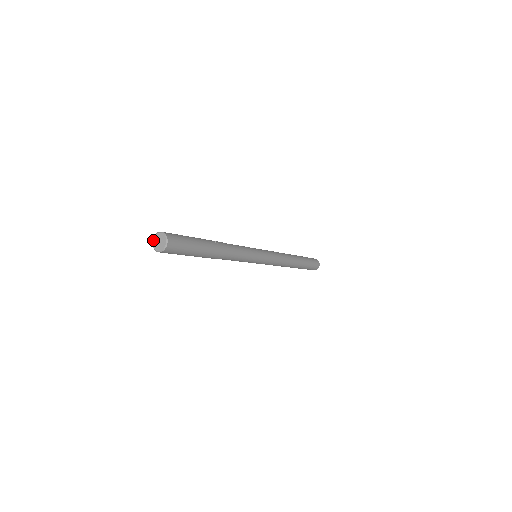
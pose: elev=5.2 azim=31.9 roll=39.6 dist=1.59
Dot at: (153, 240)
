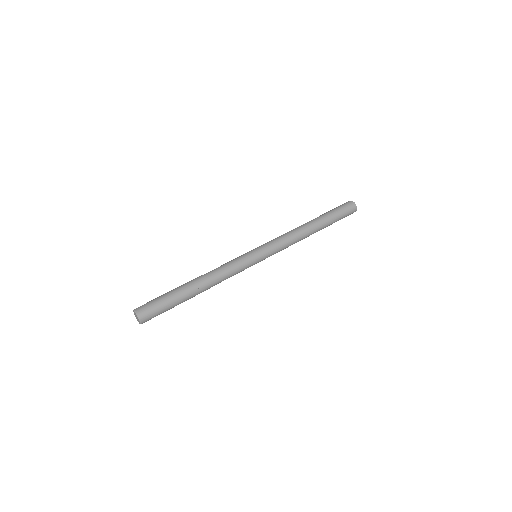
Dot at: occluded
